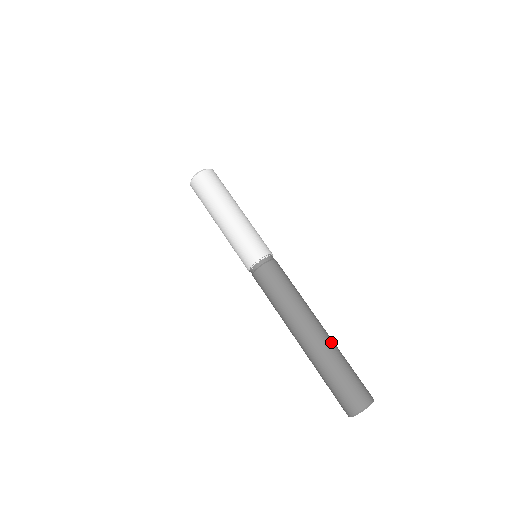
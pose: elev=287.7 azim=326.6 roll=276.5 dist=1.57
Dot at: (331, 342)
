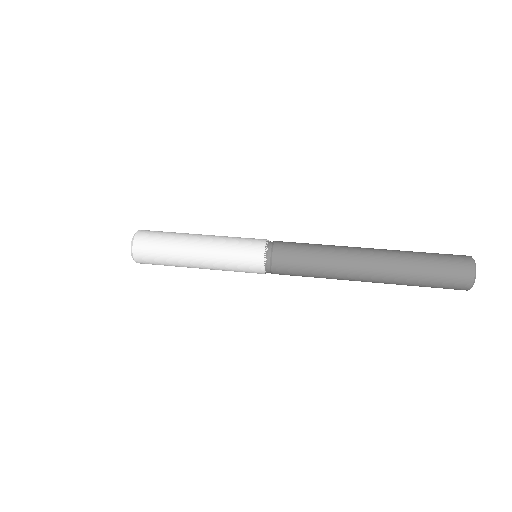
Dot at: occluded
